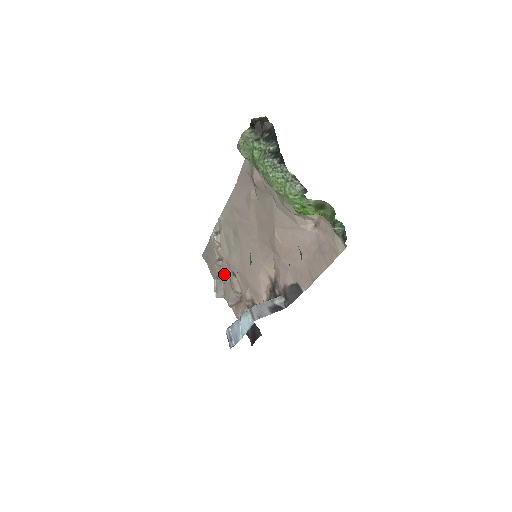
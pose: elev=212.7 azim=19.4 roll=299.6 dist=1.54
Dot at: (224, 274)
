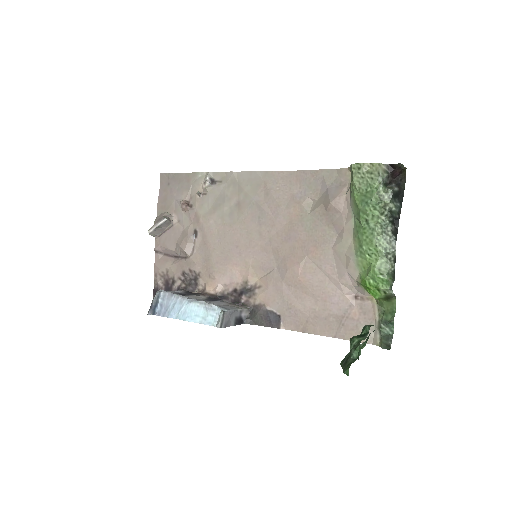
Dot at: (180, 220)
